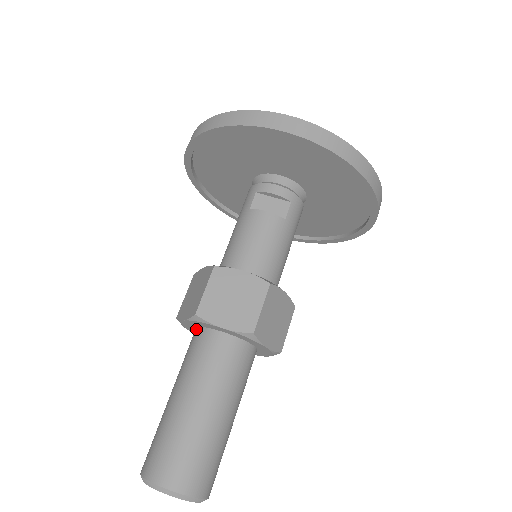
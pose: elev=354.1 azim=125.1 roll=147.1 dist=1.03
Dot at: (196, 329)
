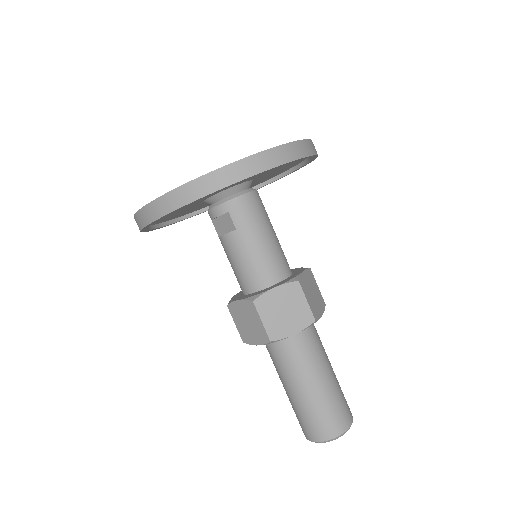
Dot at: occluded
